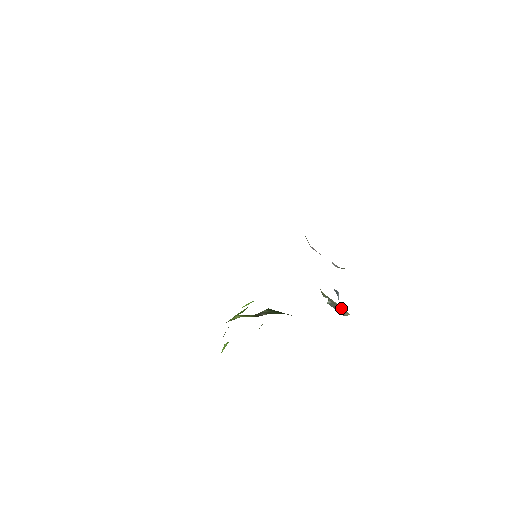
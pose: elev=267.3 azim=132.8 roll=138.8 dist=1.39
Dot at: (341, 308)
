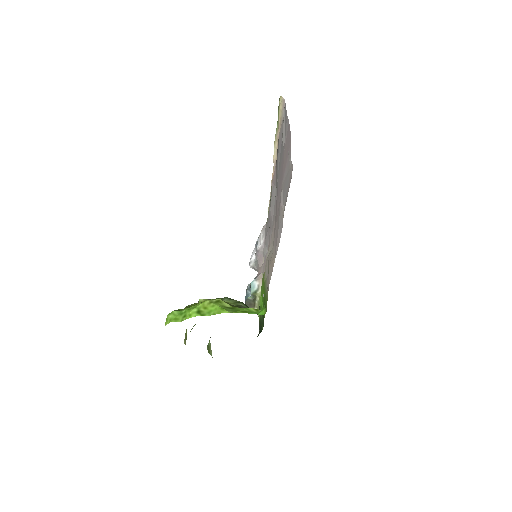
Dot at: (254, 305)
